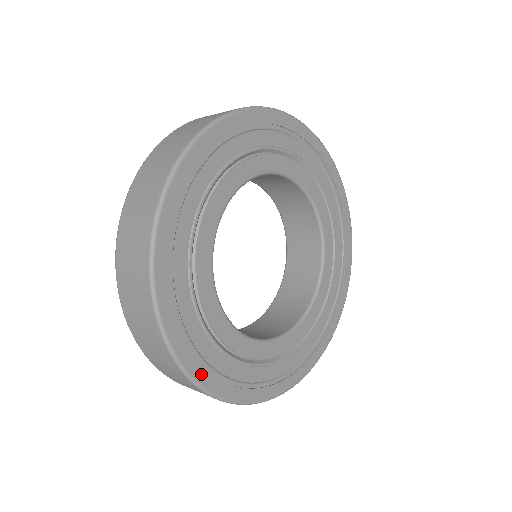
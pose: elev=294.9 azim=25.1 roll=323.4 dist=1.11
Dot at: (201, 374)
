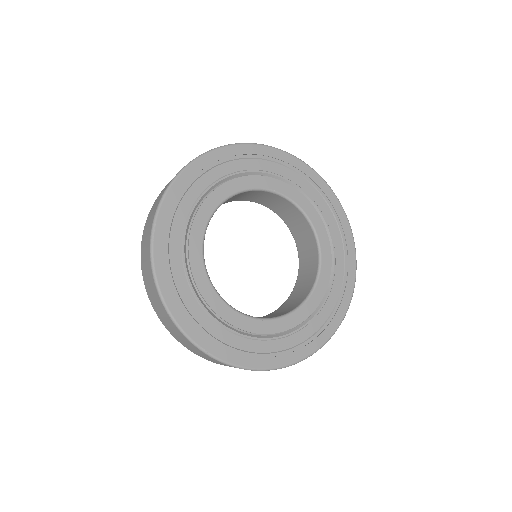
Dot at: (276, 362)
